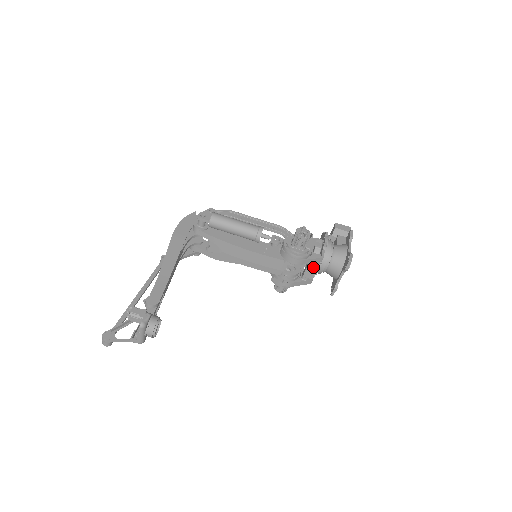
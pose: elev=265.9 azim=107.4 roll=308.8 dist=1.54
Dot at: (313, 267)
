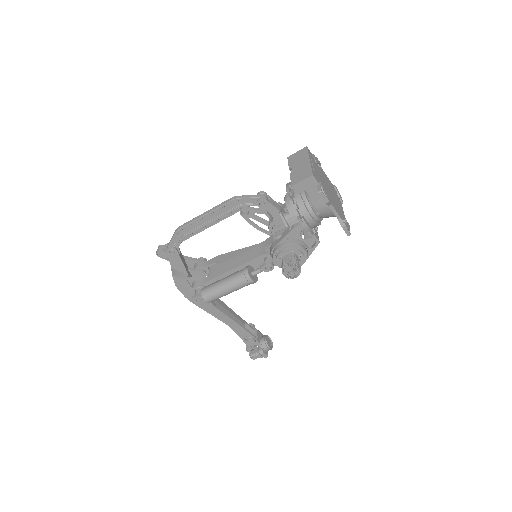
Dot at: occluded
